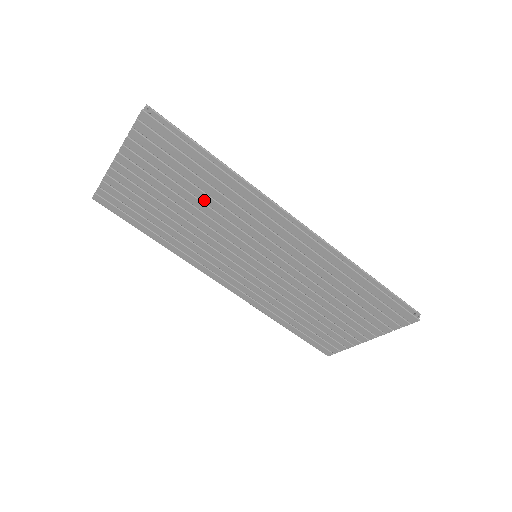
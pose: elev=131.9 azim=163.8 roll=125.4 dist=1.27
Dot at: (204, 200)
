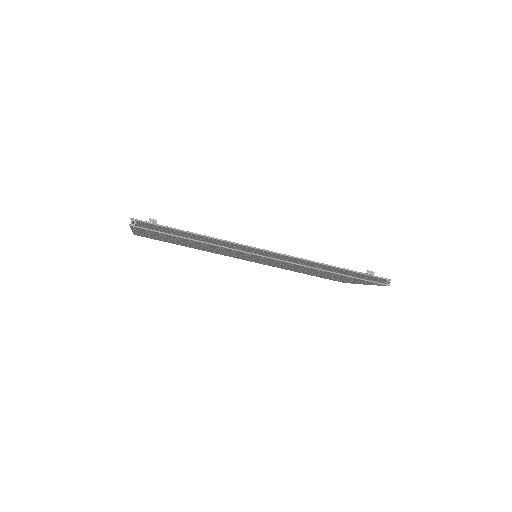
Dot at: (200, 245)
